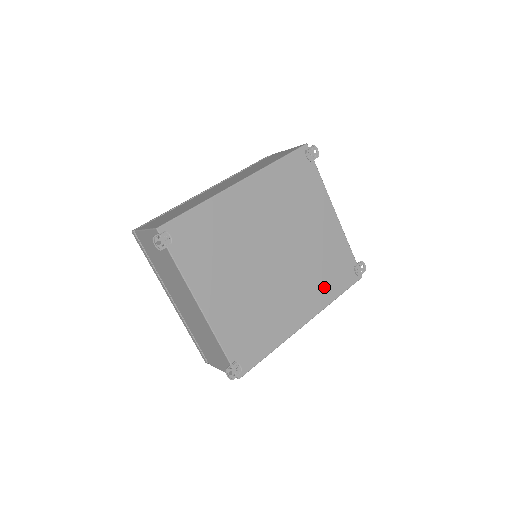
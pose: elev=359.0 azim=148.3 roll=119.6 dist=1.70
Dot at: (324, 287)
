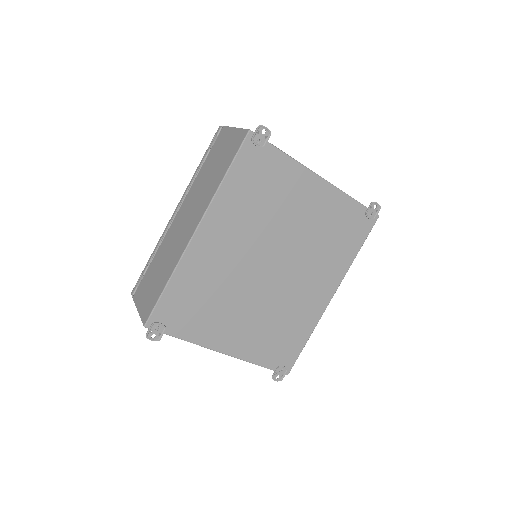
Dot at: (338, 255)
